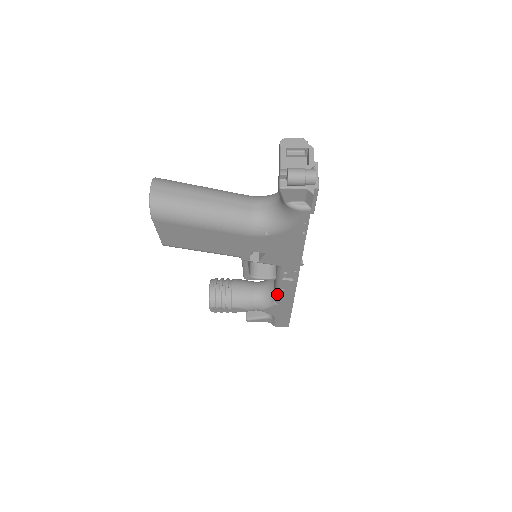
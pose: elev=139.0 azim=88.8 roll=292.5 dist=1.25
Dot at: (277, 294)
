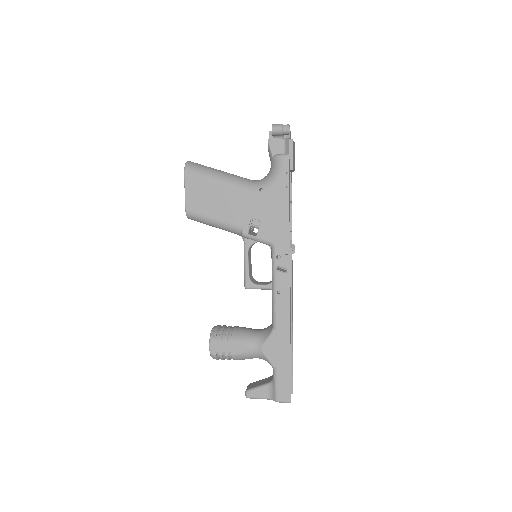
Dot at: (274, 307)
